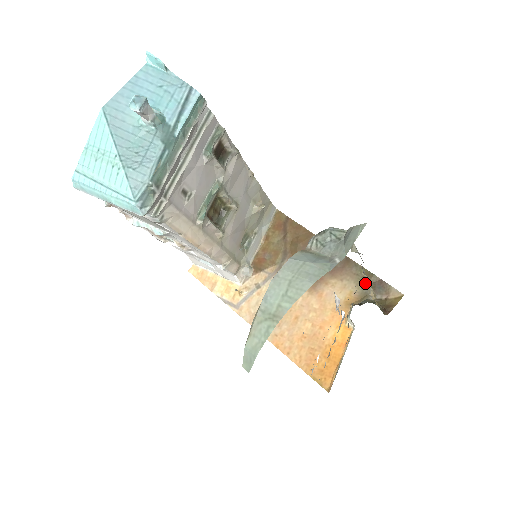
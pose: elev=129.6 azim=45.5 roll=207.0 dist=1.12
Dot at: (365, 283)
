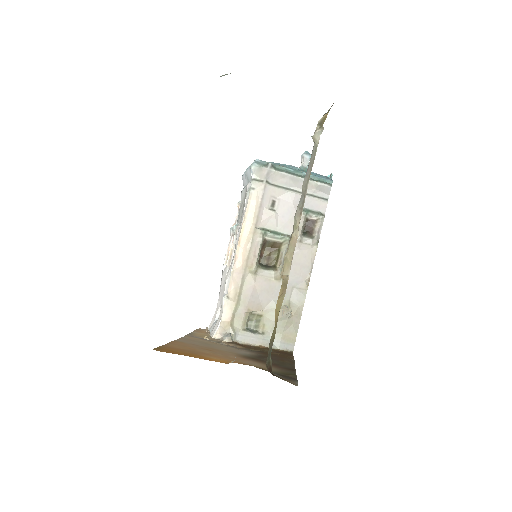
Dot at: (283, 373)
